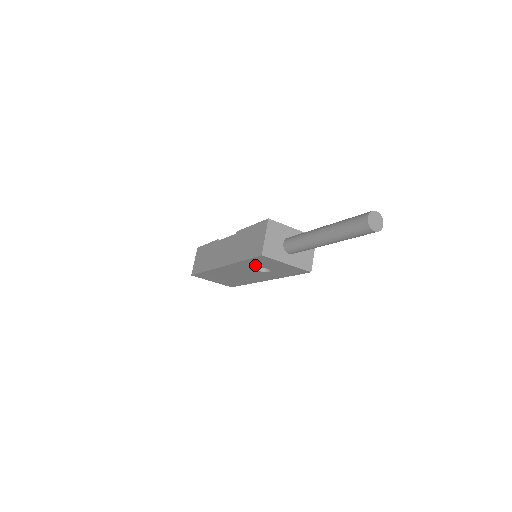
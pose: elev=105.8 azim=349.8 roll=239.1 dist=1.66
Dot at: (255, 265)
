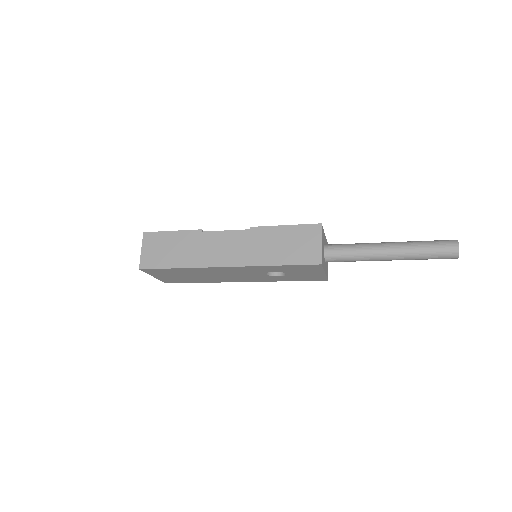
Dot at: (280, 270)
